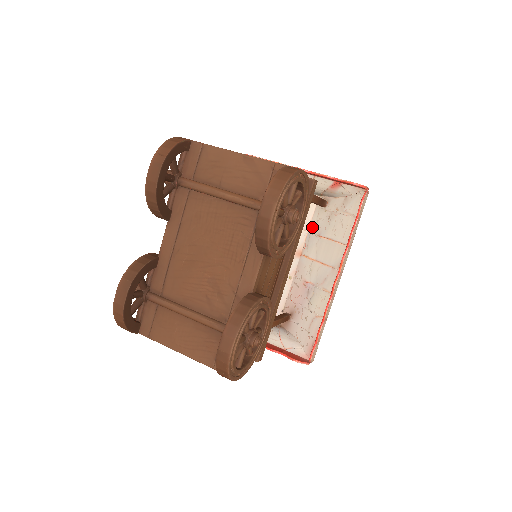
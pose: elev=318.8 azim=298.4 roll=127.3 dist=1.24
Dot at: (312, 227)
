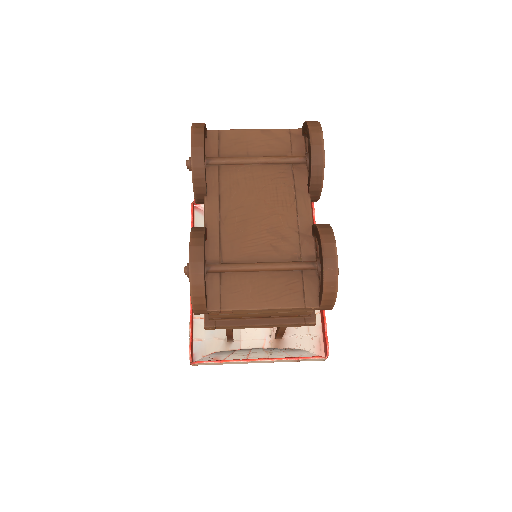
Dot at: occluded
